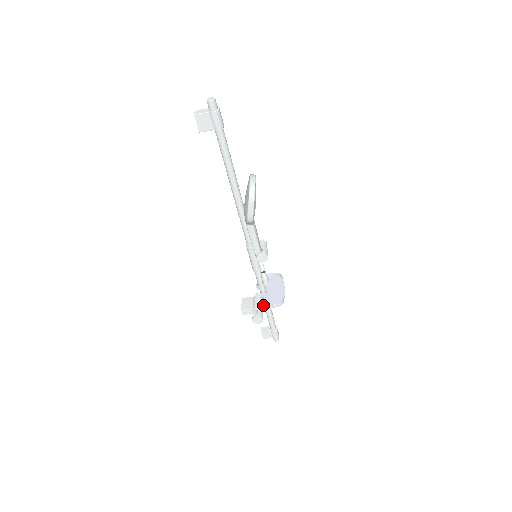
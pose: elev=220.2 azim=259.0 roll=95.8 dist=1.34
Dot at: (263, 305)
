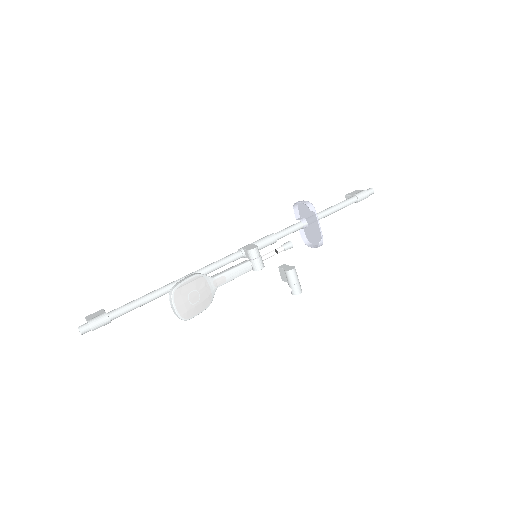
Dot at: (295, 277)
